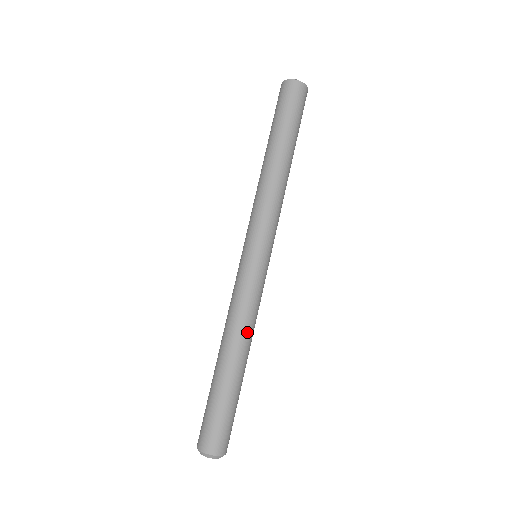
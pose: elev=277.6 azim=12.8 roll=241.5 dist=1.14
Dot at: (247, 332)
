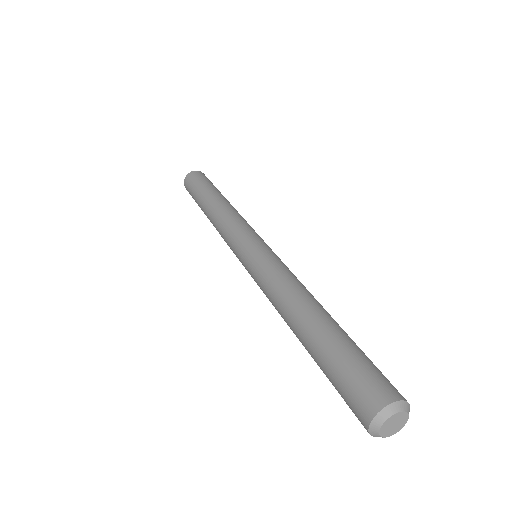
Dot at: (292, 290)
